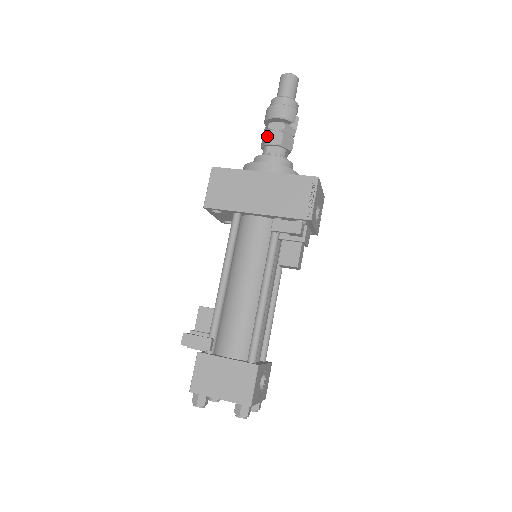
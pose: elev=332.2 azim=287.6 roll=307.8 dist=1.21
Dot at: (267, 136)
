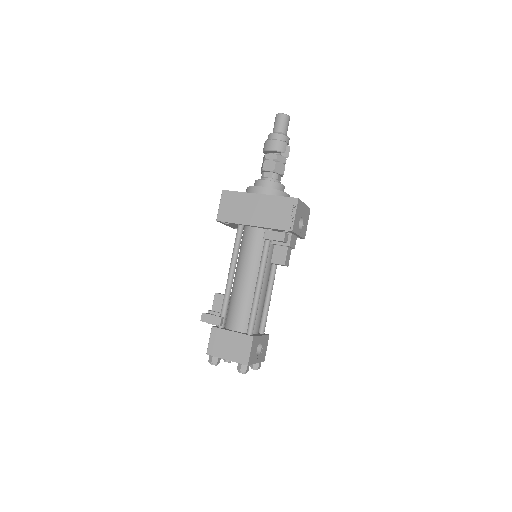
Dot at: (264, 164)
